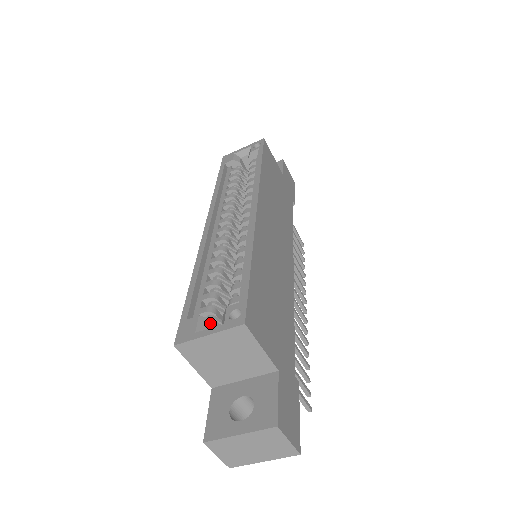
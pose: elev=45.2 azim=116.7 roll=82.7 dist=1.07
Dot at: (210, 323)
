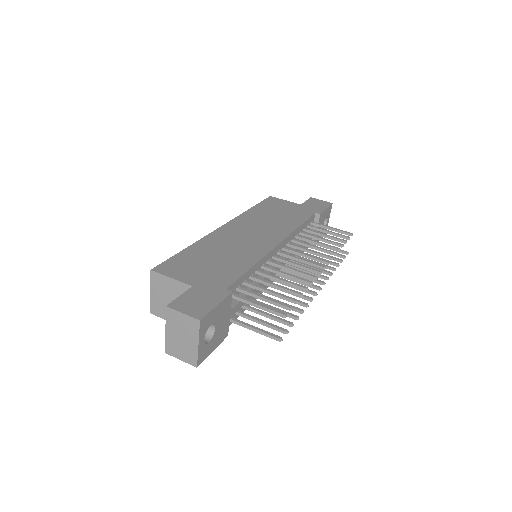
Dot at: occluded
